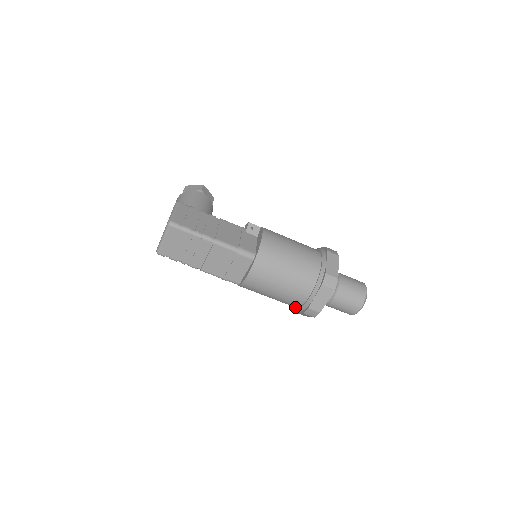
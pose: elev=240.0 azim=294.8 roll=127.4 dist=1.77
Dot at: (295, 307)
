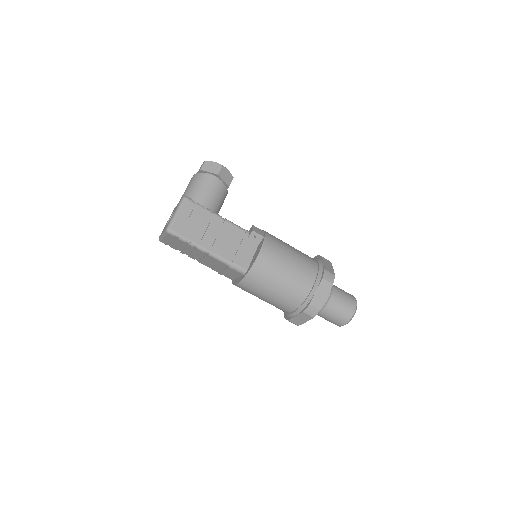
Dot at: occluded
